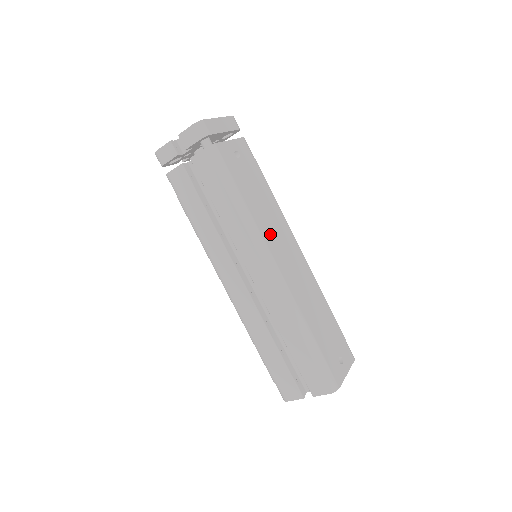
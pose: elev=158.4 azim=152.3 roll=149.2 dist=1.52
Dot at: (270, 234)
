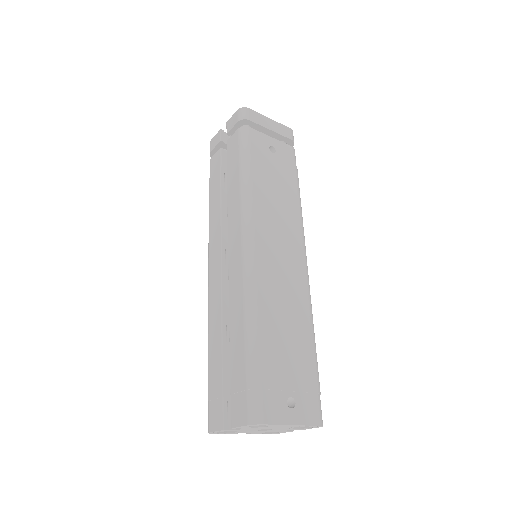
Dot at: (266, 221)
